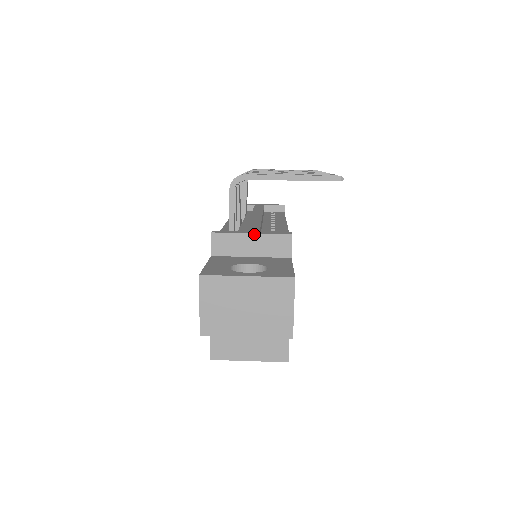
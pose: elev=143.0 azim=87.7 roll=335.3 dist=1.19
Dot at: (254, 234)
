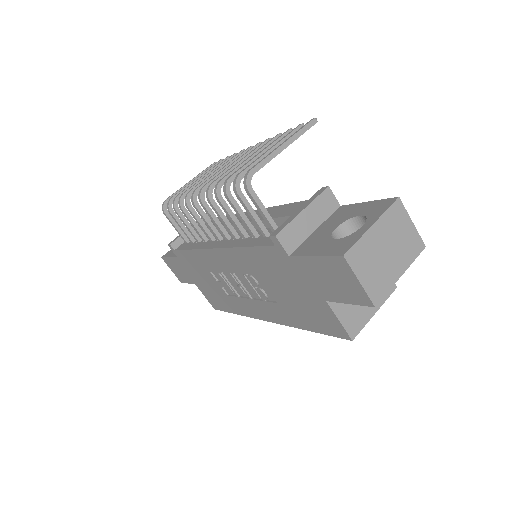
Dot at: (305, 209)
